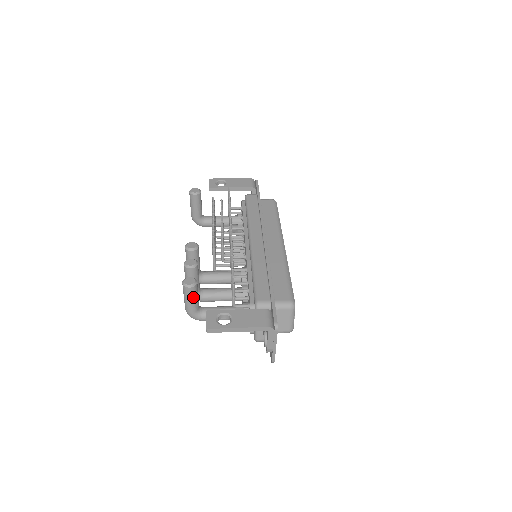
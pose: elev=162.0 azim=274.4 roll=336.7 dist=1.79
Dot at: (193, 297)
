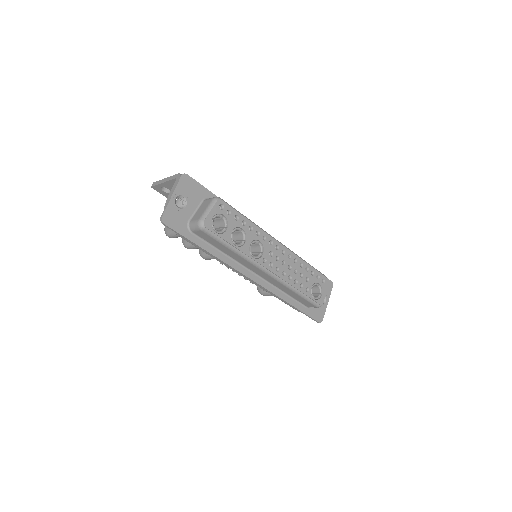
Dot at: occluded
